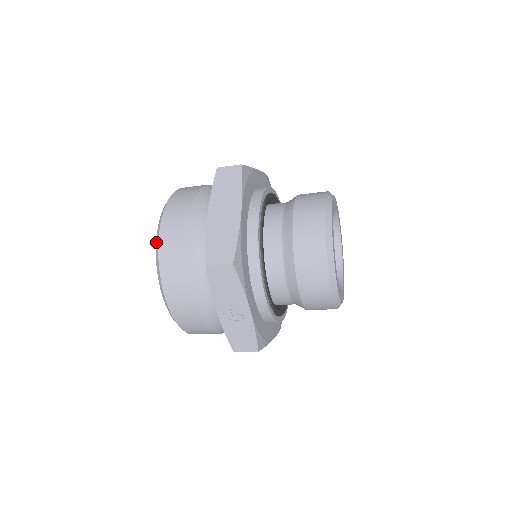
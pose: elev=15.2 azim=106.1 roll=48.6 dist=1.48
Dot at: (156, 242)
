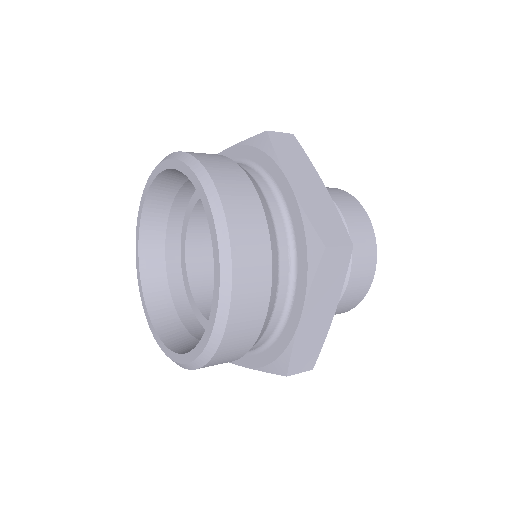
Dot at: (212, 337)
